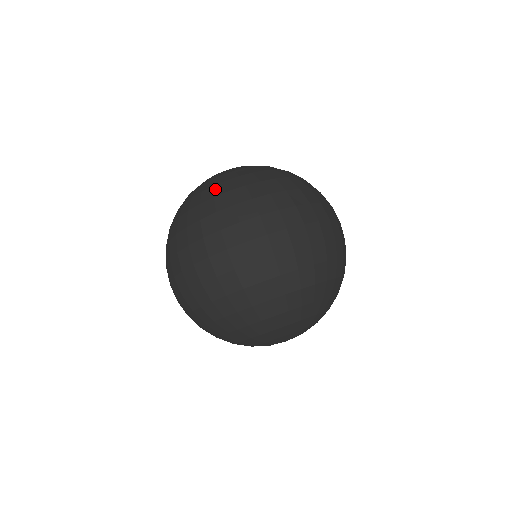
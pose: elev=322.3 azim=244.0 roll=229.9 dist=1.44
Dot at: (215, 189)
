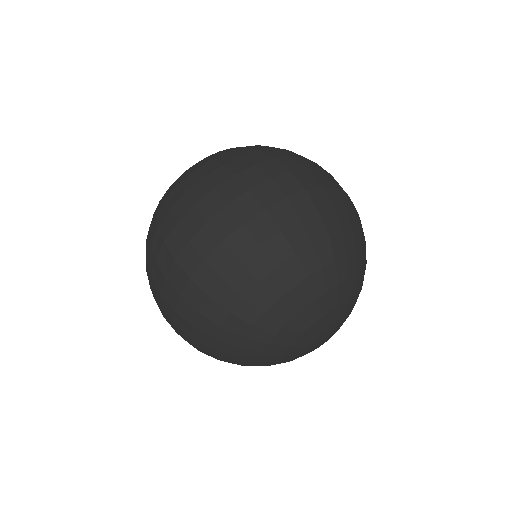
Dot at: (159, 204)
